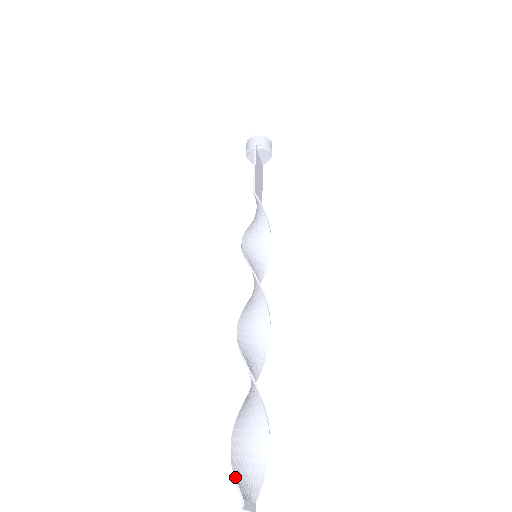
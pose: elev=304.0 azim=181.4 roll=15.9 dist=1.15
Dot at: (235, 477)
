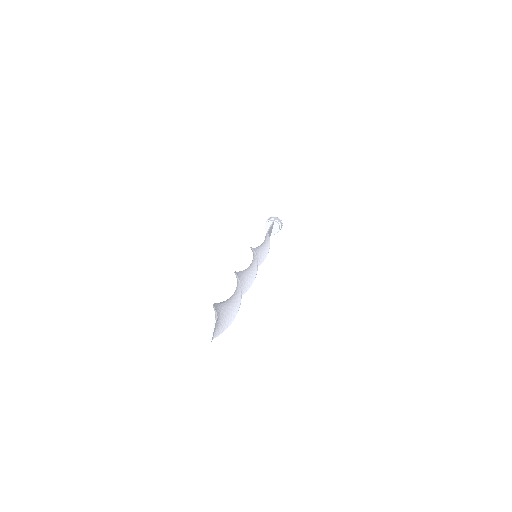
Dot at: (215, 310)
